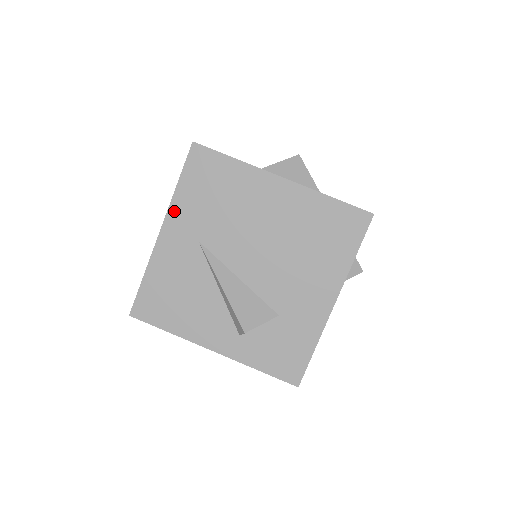
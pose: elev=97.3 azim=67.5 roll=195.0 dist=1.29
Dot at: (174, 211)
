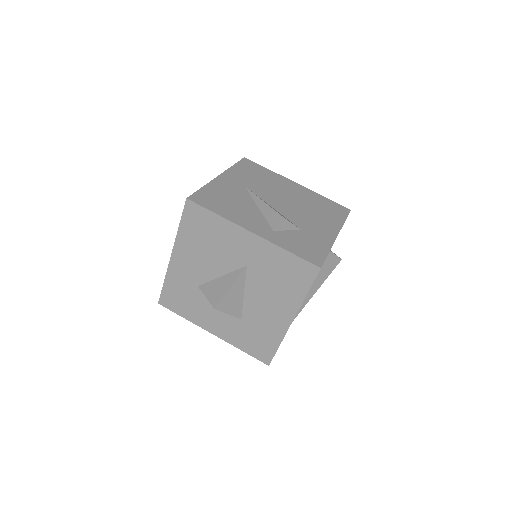
Dot at: (230, 172)
